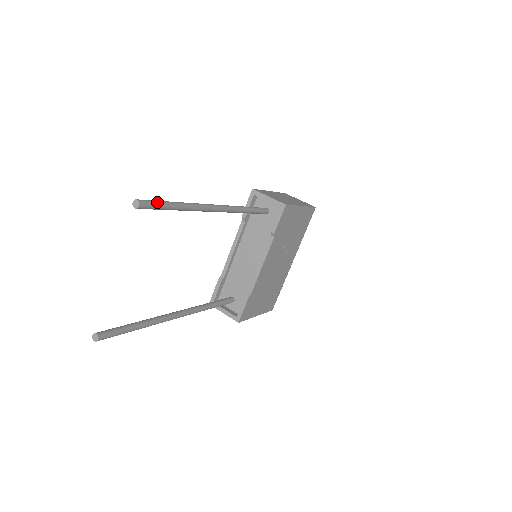
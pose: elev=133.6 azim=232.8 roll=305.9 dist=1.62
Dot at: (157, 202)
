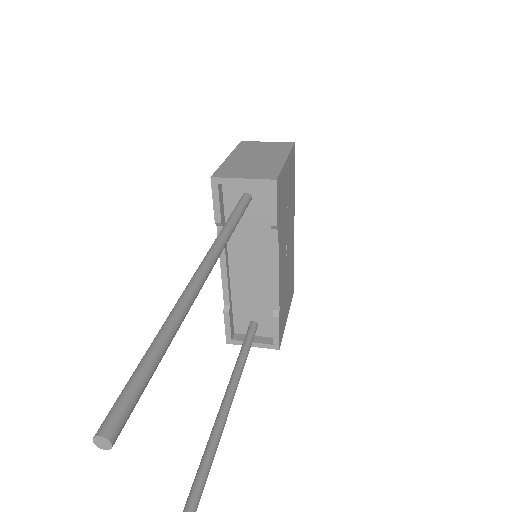
Dot at: (132, 391)
